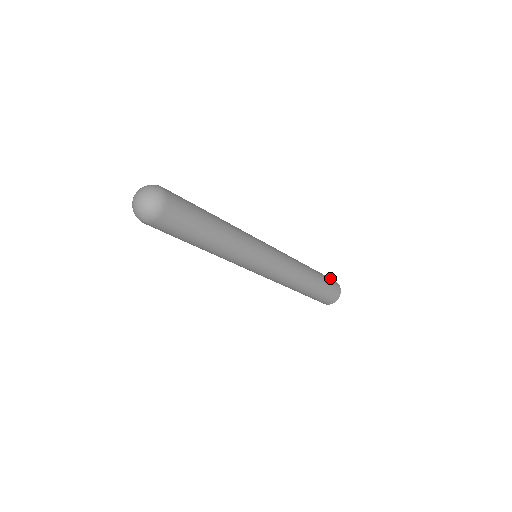
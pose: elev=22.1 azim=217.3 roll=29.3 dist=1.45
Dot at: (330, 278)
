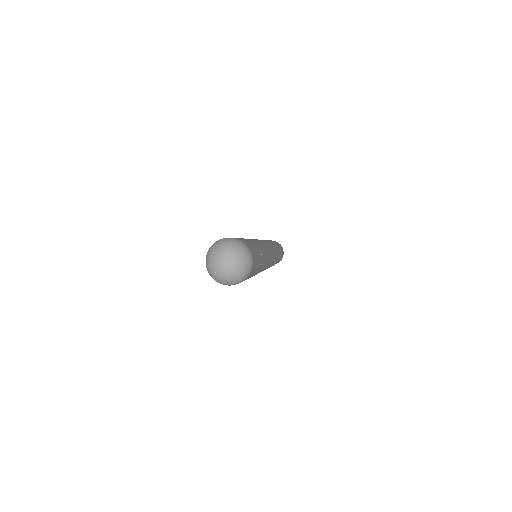
Dot at: (275, 241)
